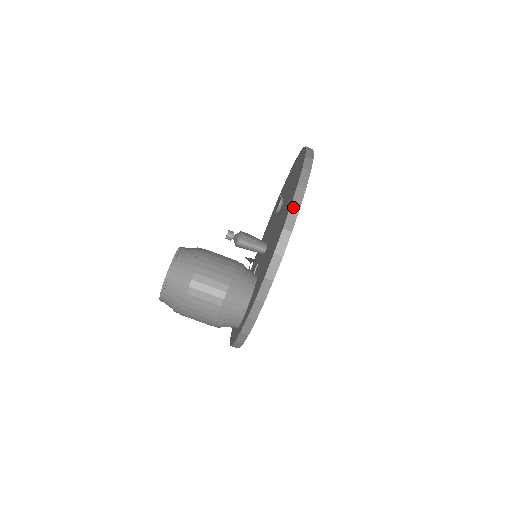
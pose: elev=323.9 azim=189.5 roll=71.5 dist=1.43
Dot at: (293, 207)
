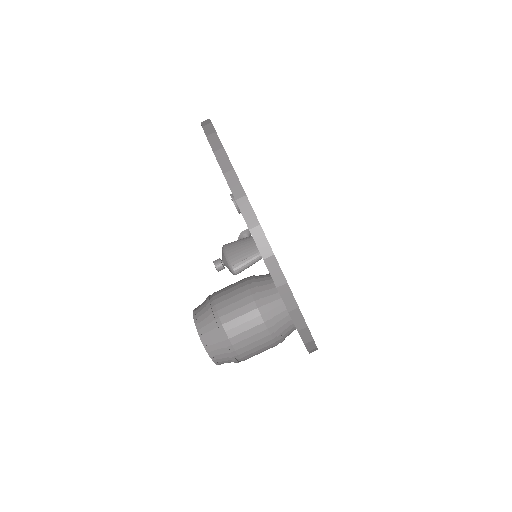
Dot at: (280, 288)
